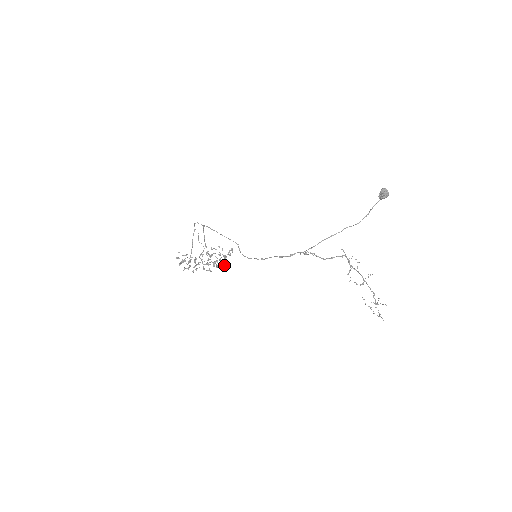
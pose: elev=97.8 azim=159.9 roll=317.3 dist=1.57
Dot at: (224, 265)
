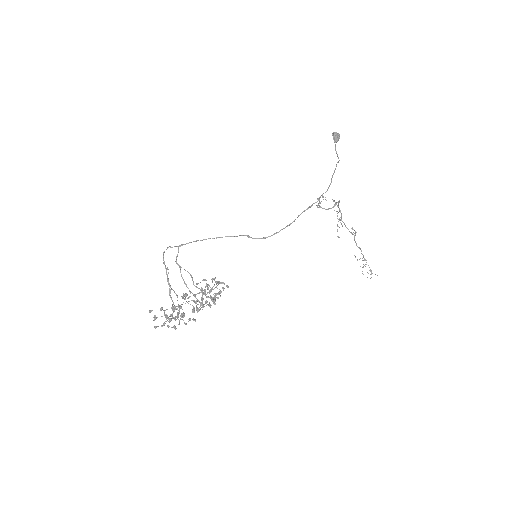
Dot at: (220, 295)
